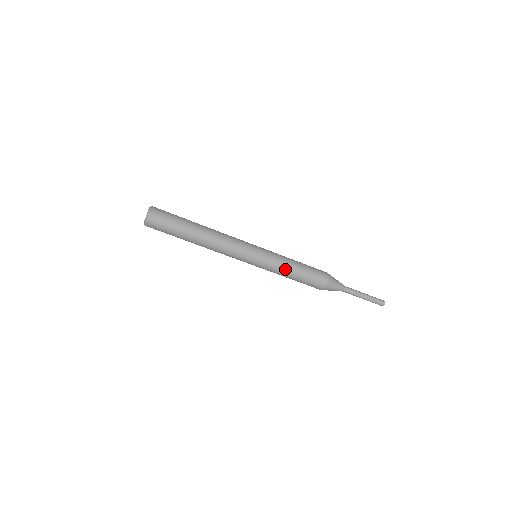
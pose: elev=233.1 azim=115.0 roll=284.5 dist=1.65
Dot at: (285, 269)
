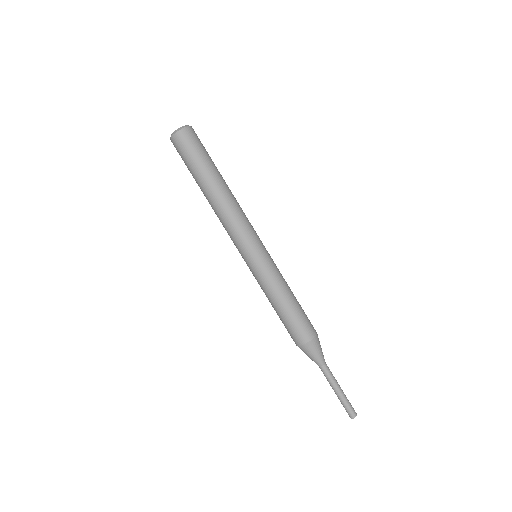
Dot at: (282, 287)
